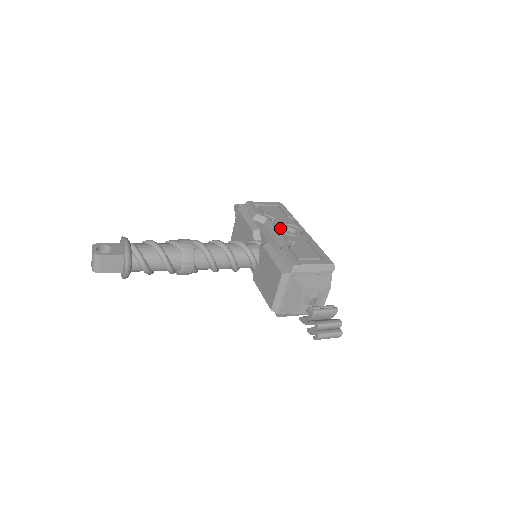
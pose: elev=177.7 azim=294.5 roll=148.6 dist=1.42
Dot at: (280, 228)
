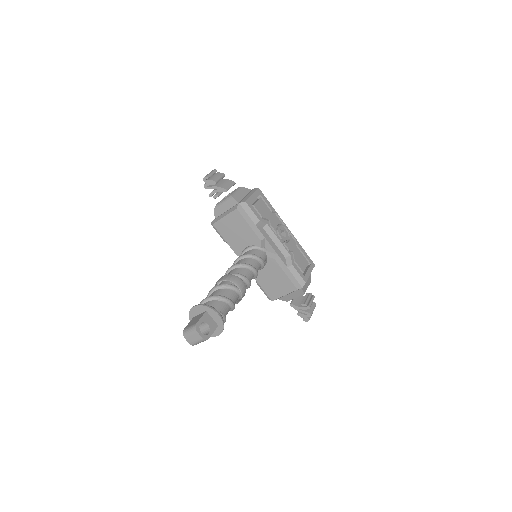
Dot at: occluded
